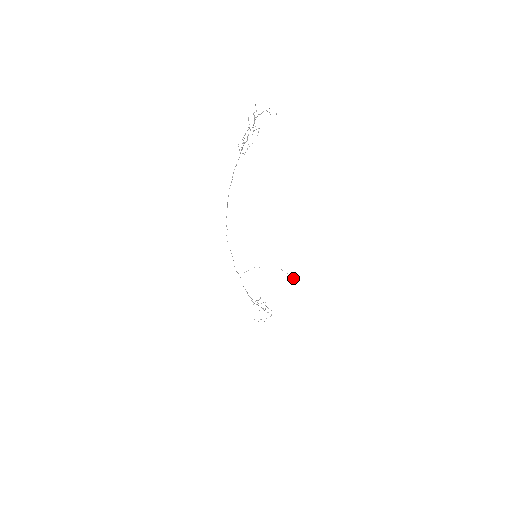
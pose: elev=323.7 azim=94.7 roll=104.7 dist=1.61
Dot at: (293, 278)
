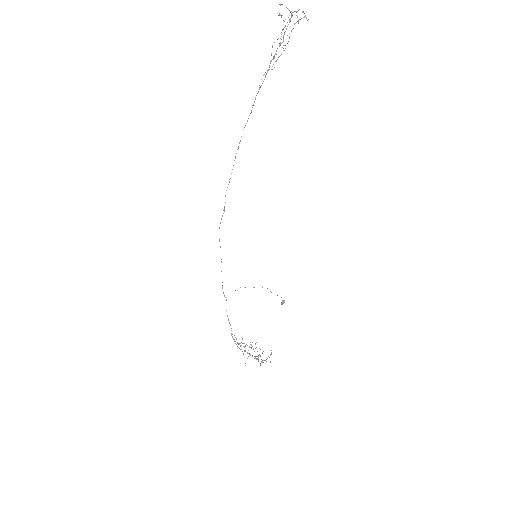
Dot at: (281, 303)
